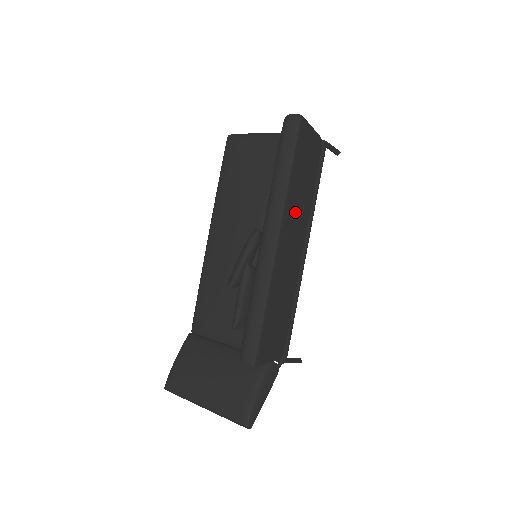
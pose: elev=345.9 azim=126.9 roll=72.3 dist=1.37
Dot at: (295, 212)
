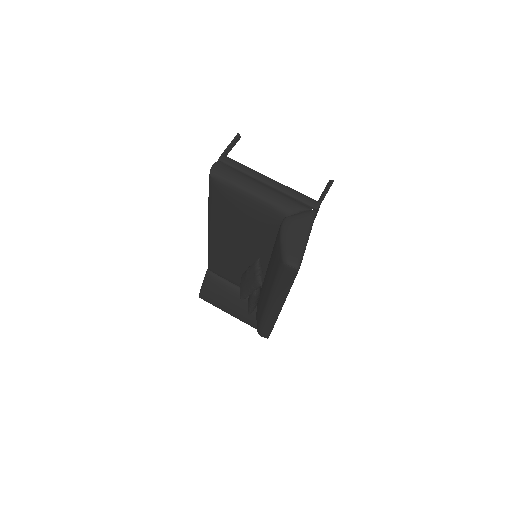
Dot at: occluded
